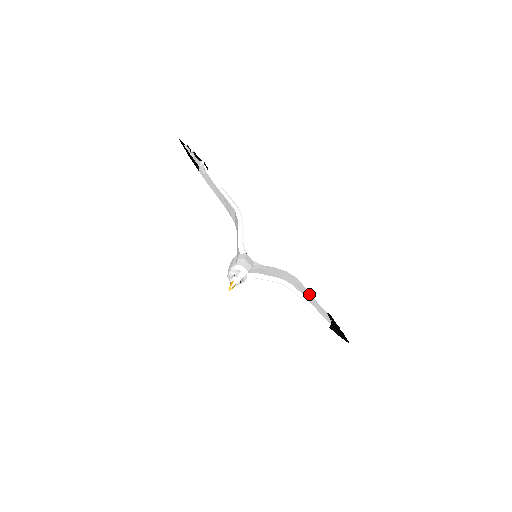
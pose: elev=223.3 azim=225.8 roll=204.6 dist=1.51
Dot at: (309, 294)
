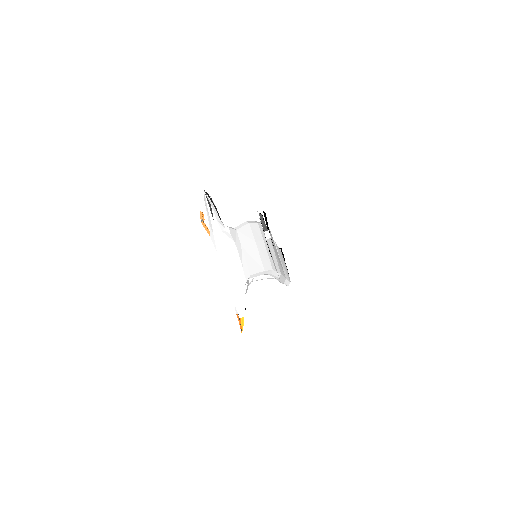
Dot at: (282, 257)
